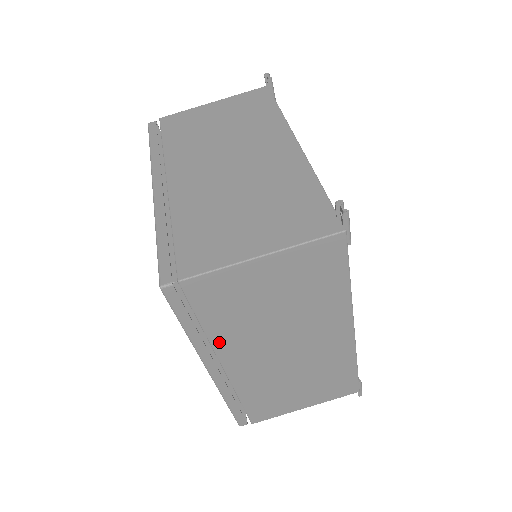
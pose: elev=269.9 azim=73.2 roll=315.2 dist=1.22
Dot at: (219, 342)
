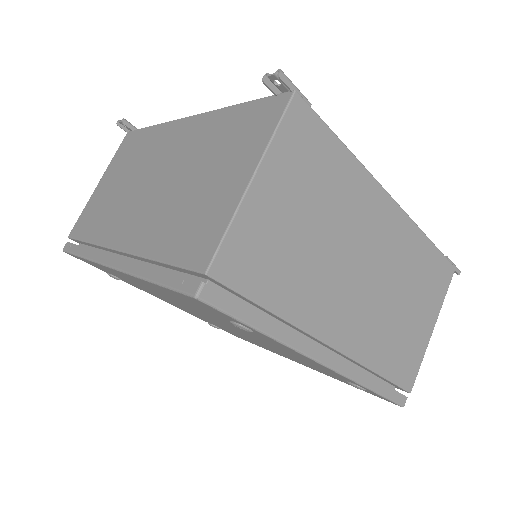
Dot at: (302, 318)
